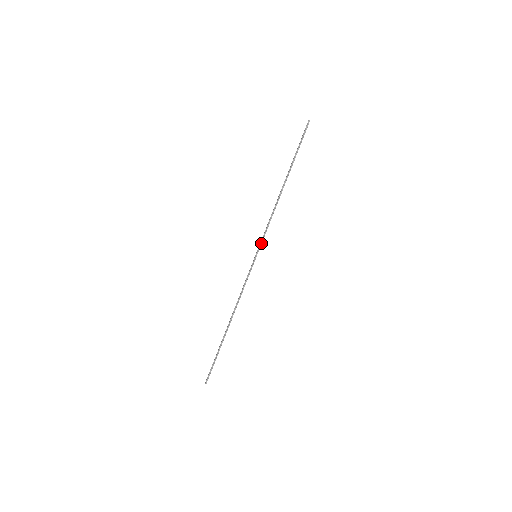
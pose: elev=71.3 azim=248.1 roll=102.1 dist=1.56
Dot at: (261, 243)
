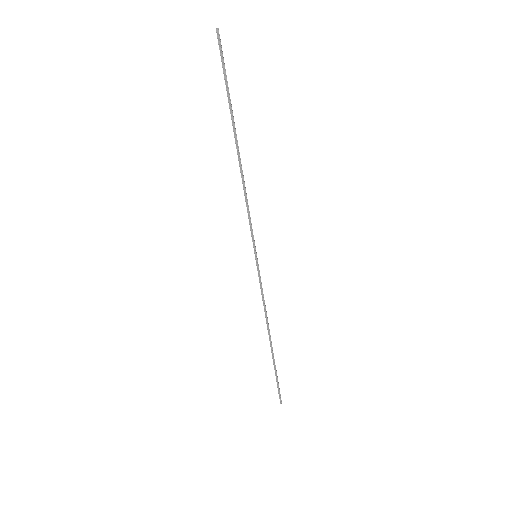
Dot at: (253, 239)
